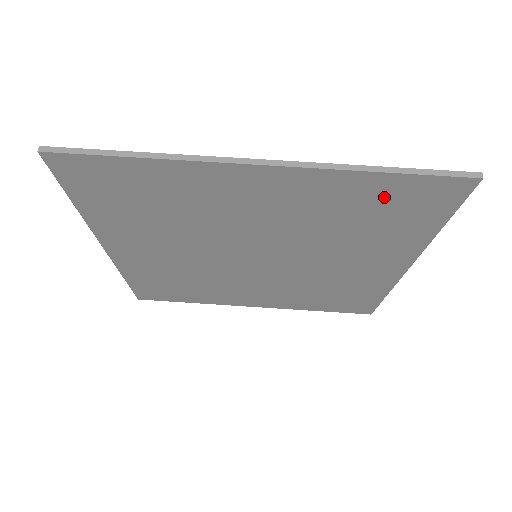
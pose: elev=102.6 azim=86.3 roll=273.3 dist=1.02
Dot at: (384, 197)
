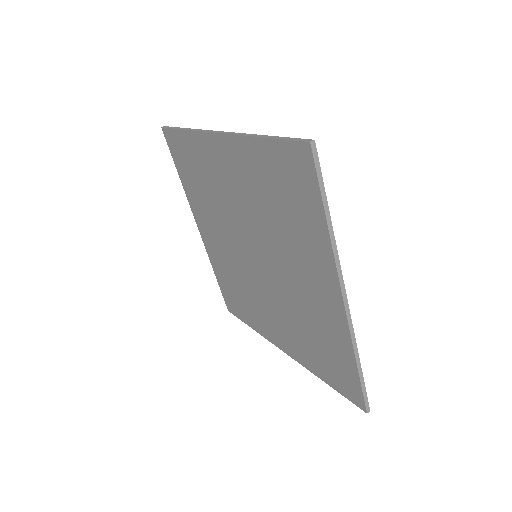
Dot at: (275, 170)
